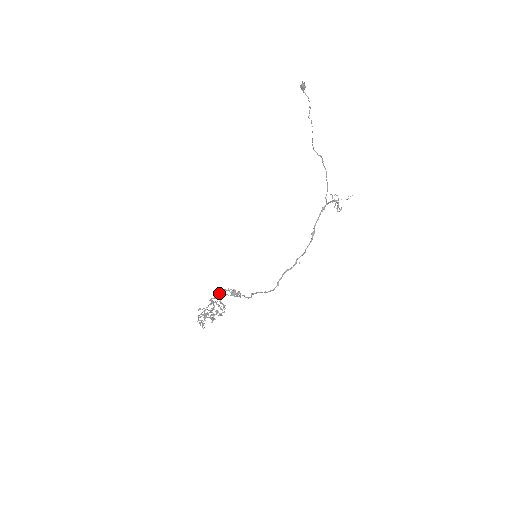
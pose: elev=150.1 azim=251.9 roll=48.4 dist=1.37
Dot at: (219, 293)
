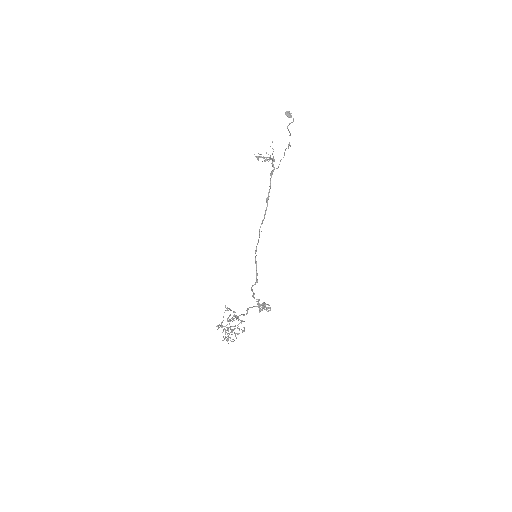
Dot at: (246, 310)
